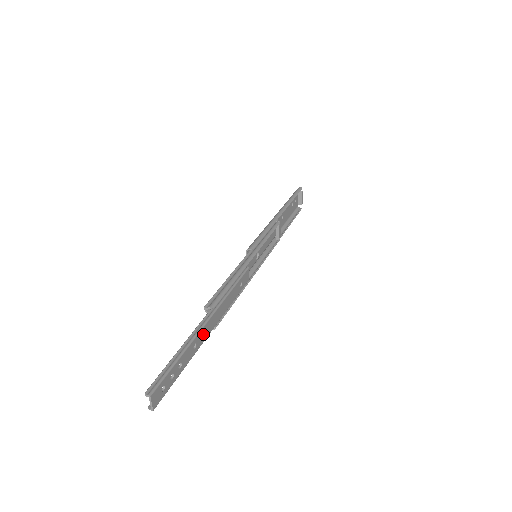
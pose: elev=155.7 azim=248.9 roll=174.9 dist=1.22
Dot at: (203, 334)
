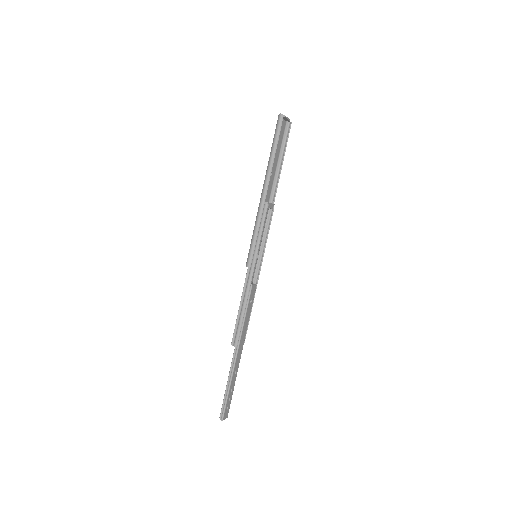
Dot at: (237, 362)
